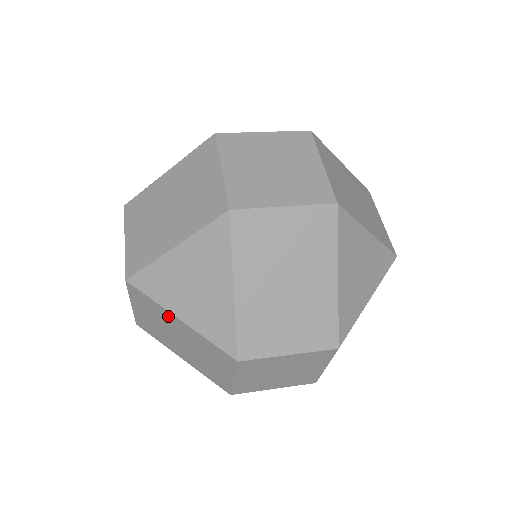
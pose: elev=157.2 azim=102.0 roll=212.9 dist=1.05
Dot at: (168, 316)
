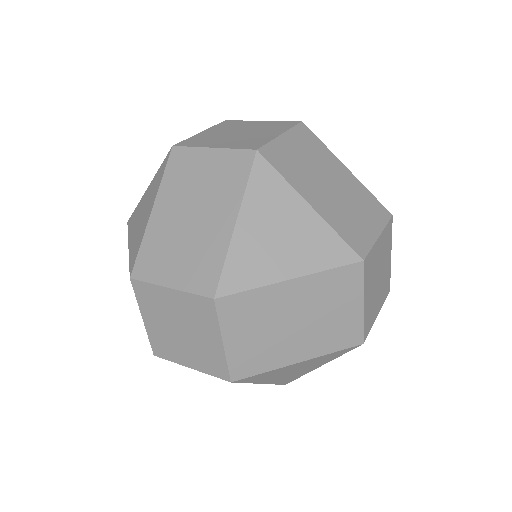
Dot at: occluded
